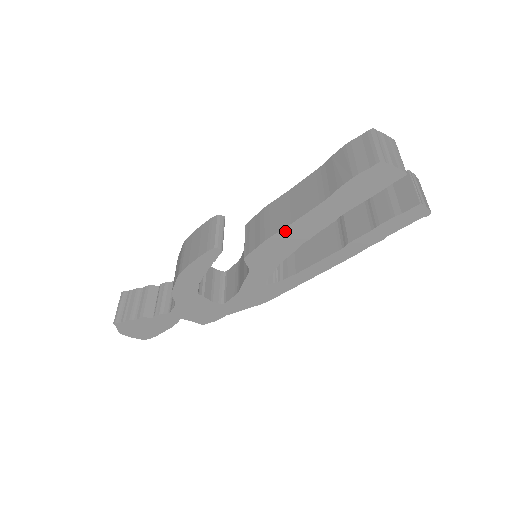
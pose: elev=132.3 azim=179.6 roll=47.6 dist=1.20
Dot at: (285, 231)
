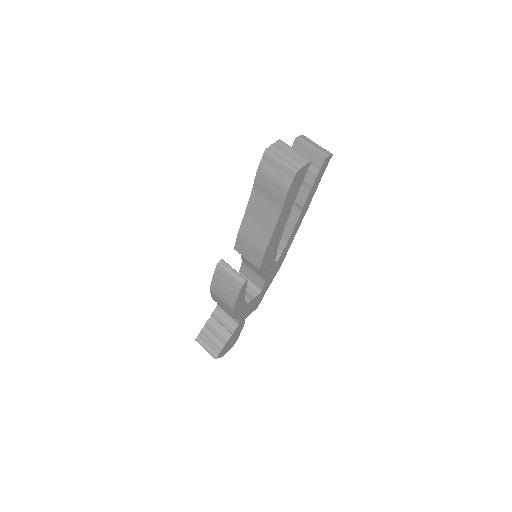
Dot at: (271, 241)
